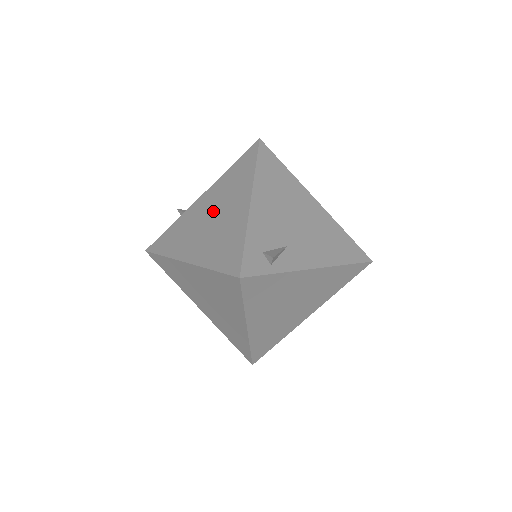
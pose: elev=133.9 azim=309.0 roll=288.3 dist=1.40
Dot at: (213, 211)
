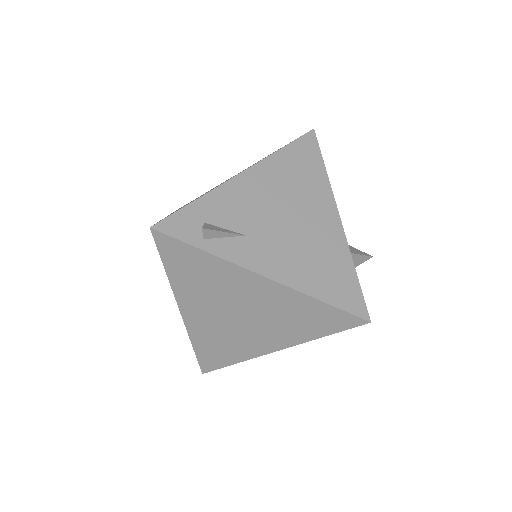
Dot at: (223, 182)
